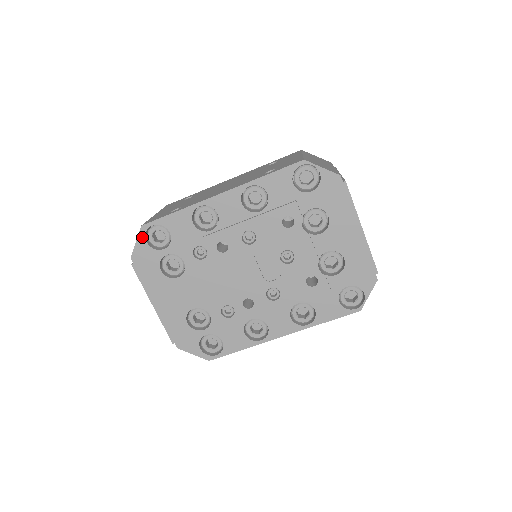
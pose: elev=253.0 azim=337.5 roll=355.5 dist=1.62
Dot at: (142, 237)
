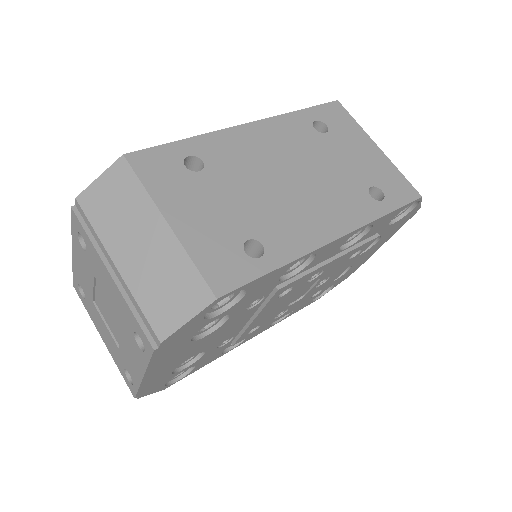
Dot at: (204, 312)
